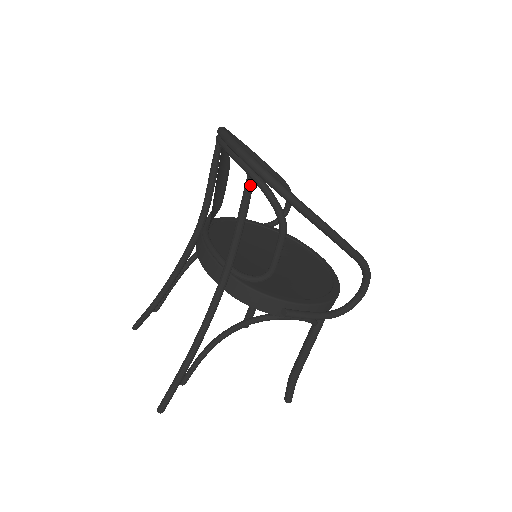
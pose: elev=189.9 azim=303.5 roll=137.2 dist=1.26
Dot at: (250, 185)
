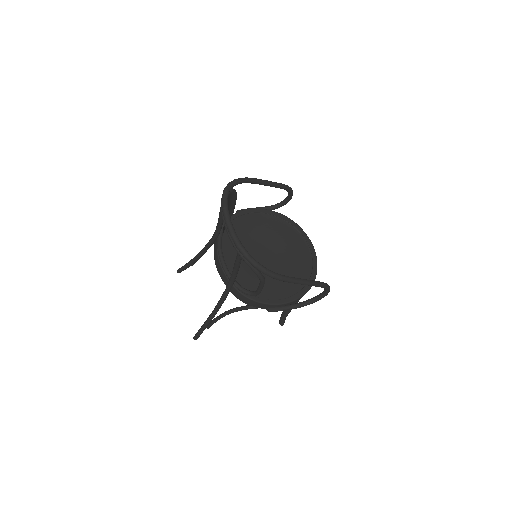
Dot at: (240, 257)
